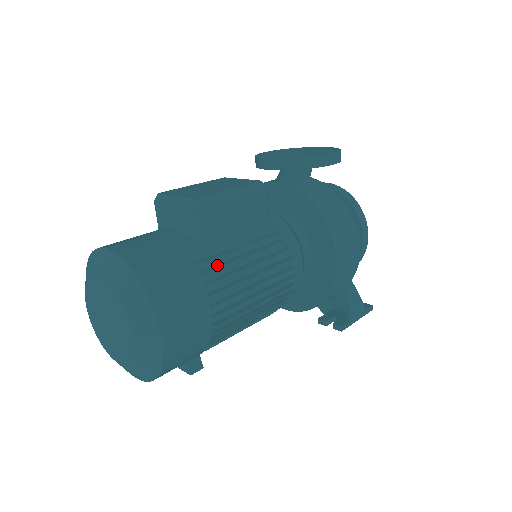
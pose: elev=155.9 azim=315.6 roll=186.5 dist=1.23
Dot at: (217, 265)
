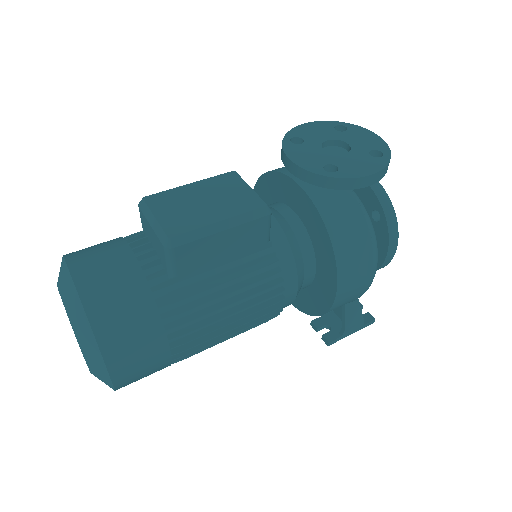
Dot at: (187, 304)
